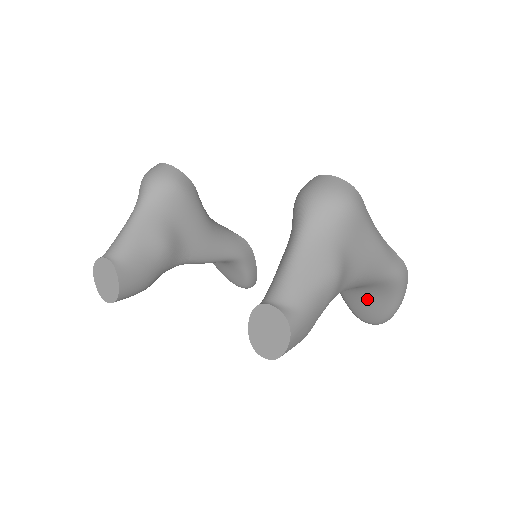
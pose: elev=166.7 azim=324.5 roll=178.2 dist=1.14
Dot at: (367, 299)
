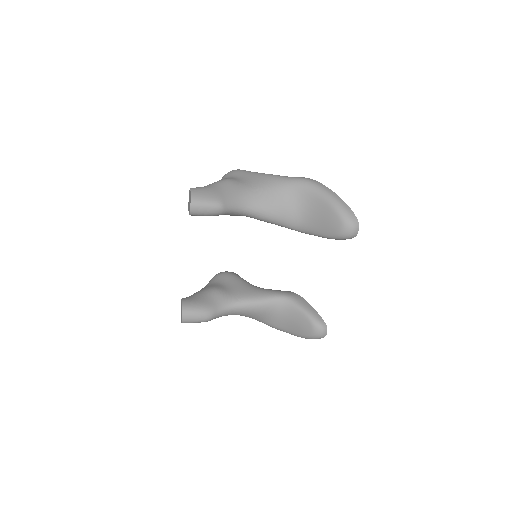
Dot at: (315, 212)
